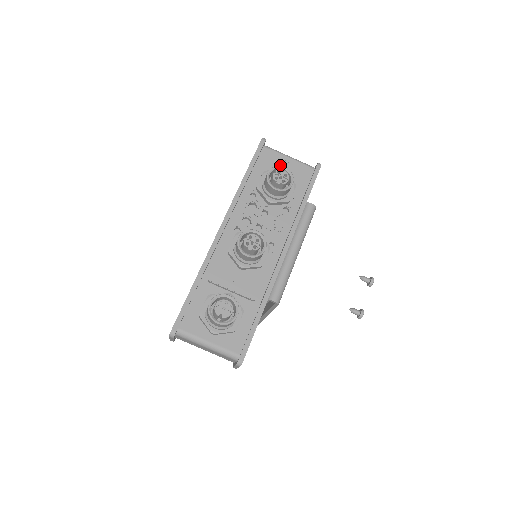
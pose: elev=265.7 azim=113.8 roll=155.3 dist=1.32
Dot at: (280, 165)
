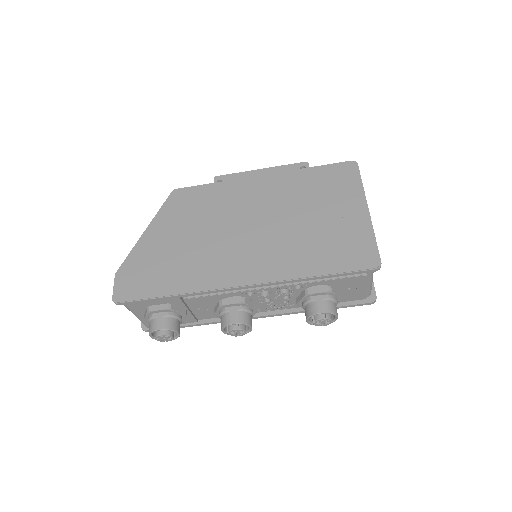
Dot at: (352, 287)
